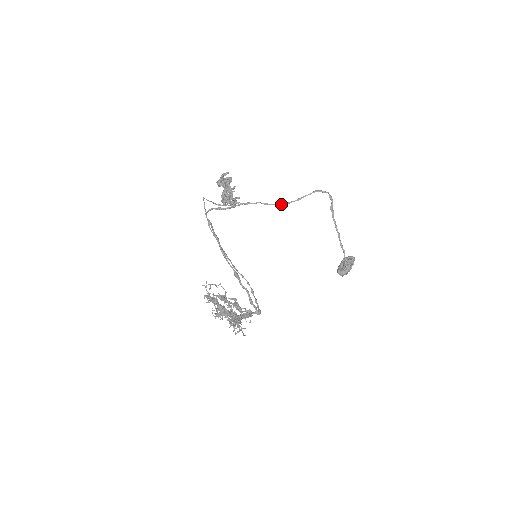
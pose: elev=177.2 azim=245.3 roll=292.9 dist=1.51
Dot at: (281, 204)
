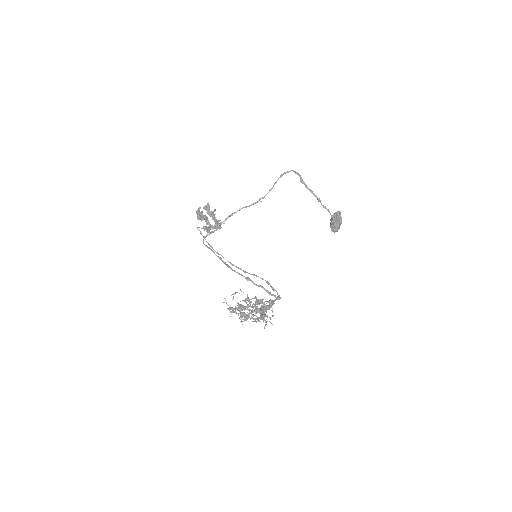
Dot at: (259, 200)
